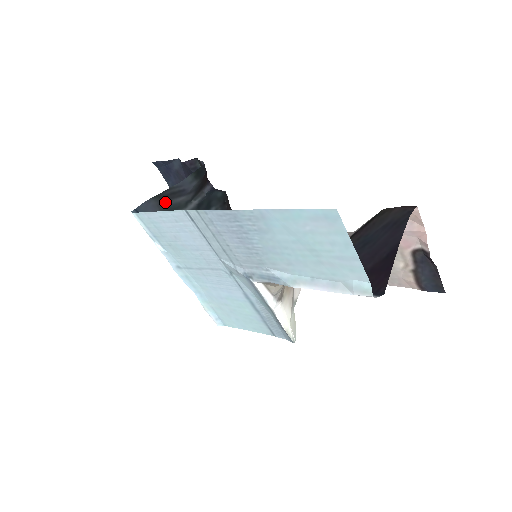
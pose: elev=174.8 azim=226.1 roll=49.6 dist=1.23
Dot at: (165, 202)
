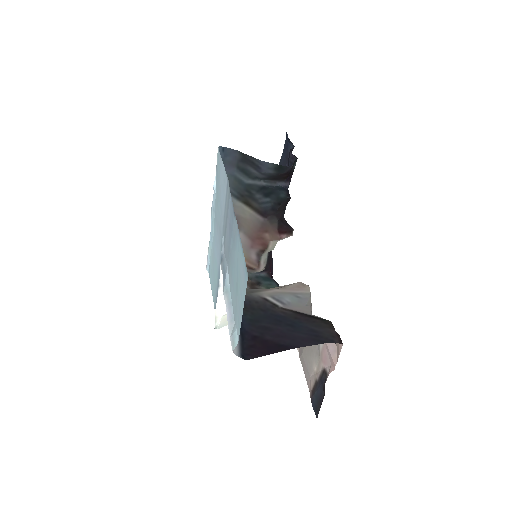
Dot at: (244, 162)
